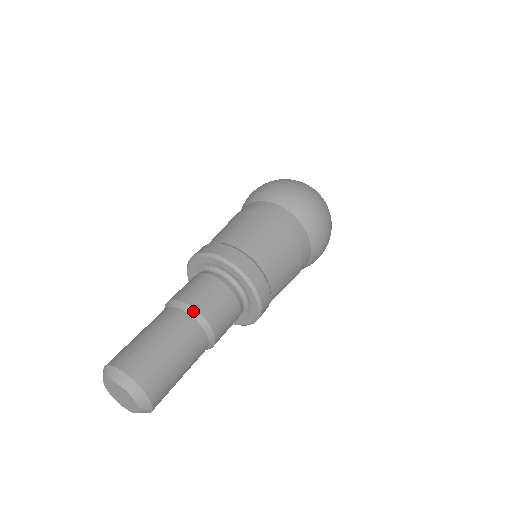
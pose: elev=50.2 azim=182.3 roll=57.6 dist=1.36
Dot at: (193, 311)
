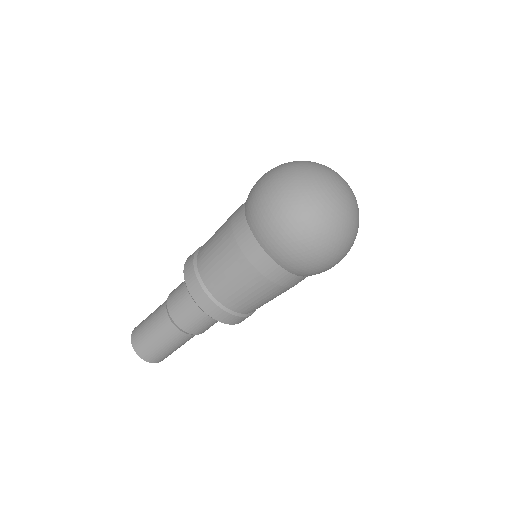
Dot at: (171, 318)
